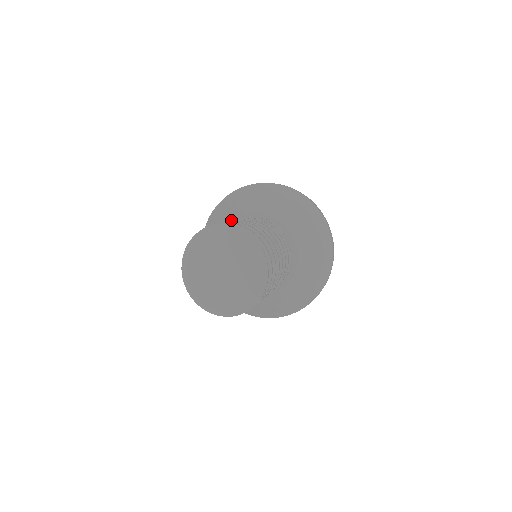
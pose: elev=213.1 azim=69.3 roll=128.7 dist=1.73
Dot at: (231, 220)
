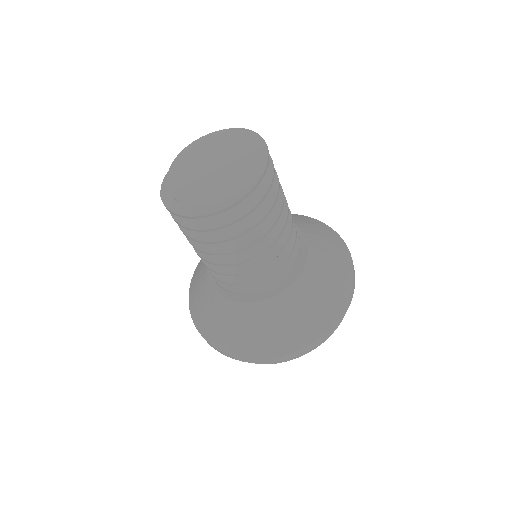
Dot at: occluded
